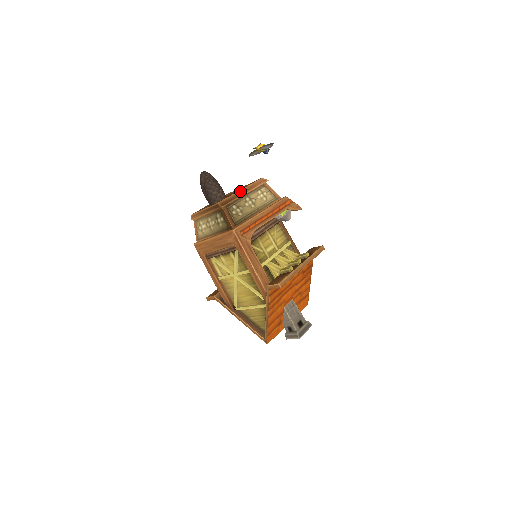
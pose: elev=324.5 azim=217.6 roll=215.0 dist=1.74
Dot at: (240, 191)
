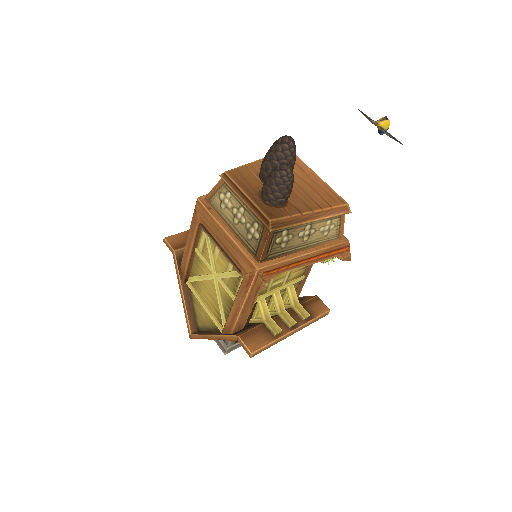
Dot at: (309, 213)
